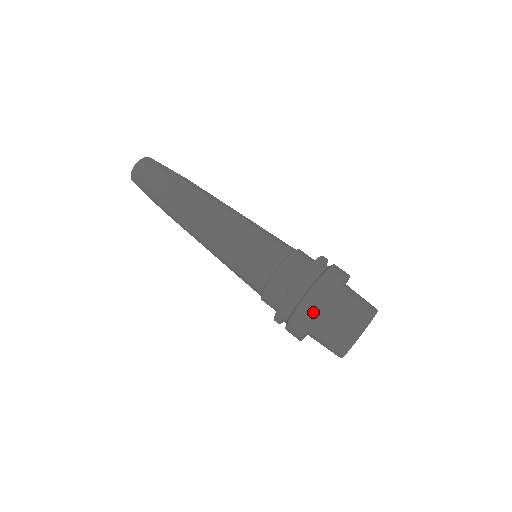
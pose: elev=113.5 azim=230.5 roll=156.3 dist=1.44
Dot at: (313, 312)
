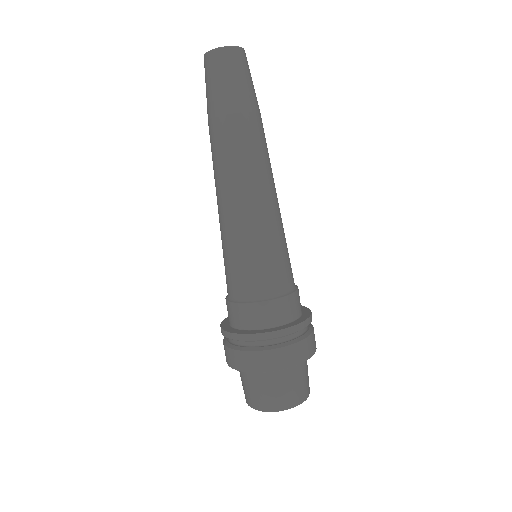
Dot at: (226, 358)
